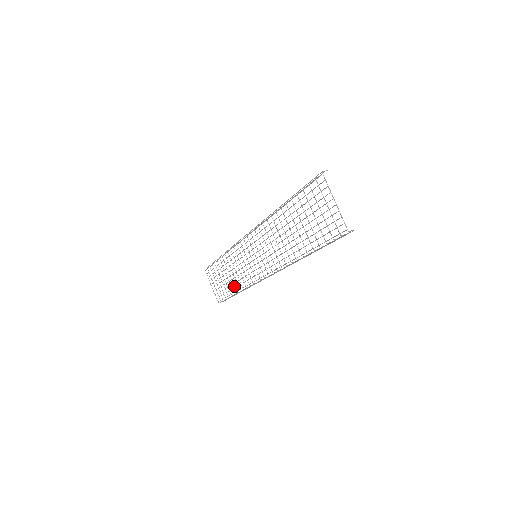
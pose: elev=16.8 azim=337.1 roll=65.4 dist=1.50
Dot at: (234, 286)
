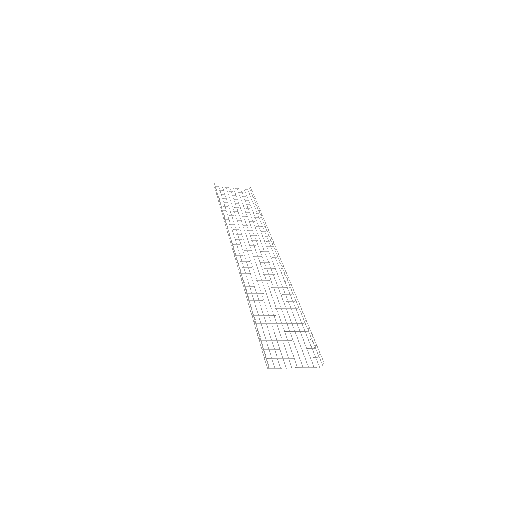
Dot at: occluded
